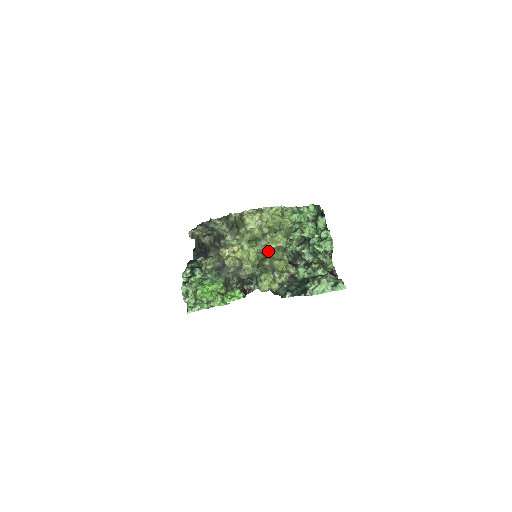
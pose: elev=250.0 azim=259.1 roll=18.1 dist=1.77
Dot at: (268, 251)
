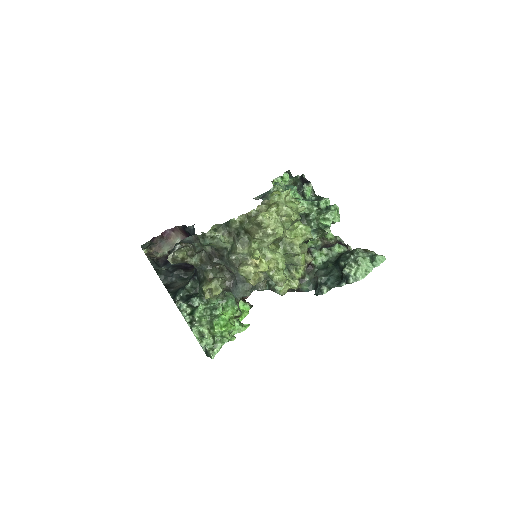
Dot at: (298, 250)
